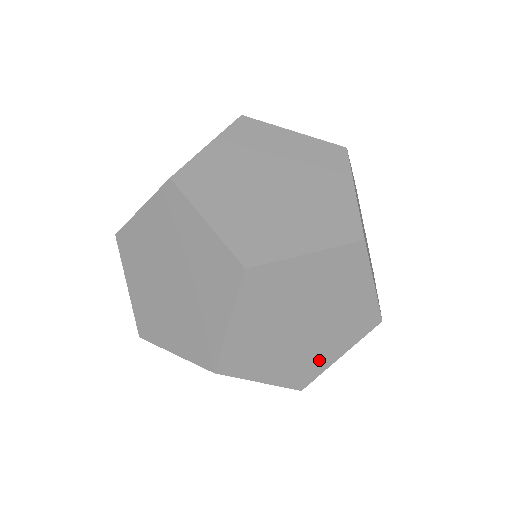
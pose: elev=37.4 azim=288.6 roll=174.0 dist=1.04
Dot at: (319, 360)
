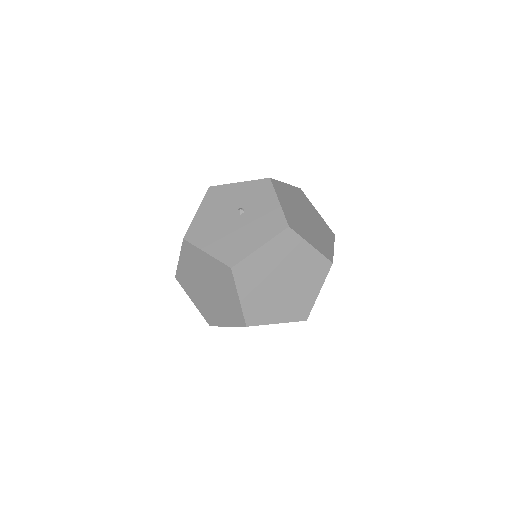
Dot at: (303, 232)
